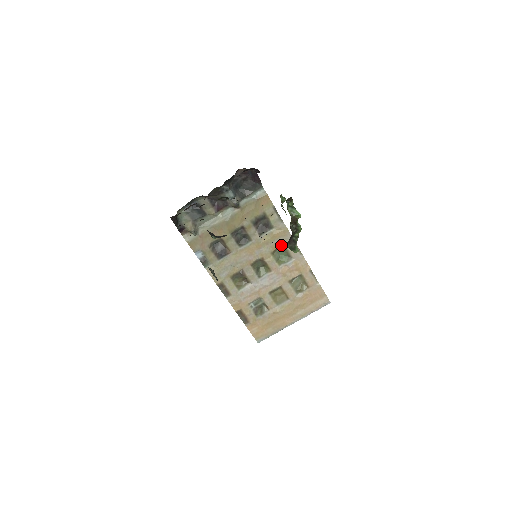
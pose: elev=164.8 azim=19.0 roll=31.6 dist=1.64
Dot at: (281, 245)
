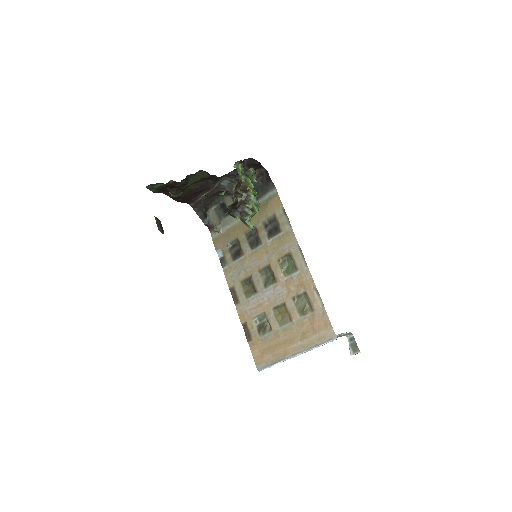
Dot at: (288, 252)
